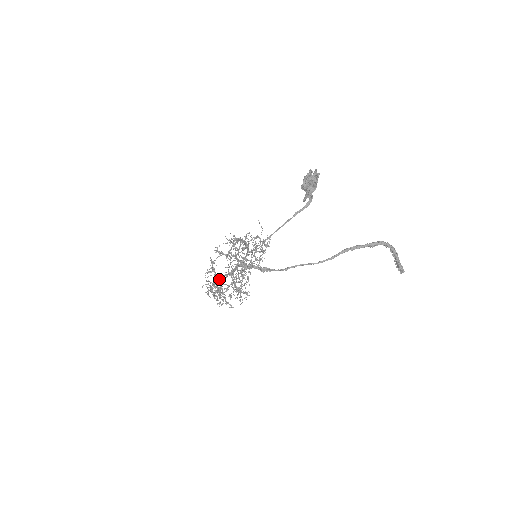
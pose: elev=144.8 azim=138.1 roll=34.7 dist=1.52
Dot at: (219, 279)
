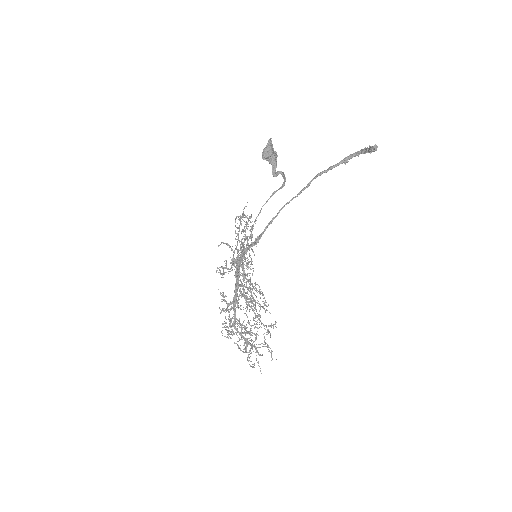
Dot at: (232, 307)
